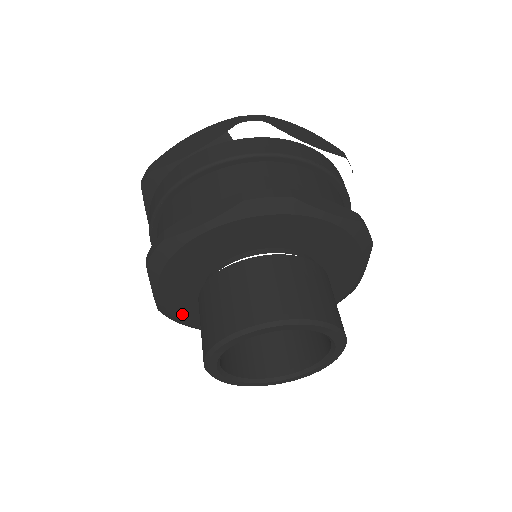
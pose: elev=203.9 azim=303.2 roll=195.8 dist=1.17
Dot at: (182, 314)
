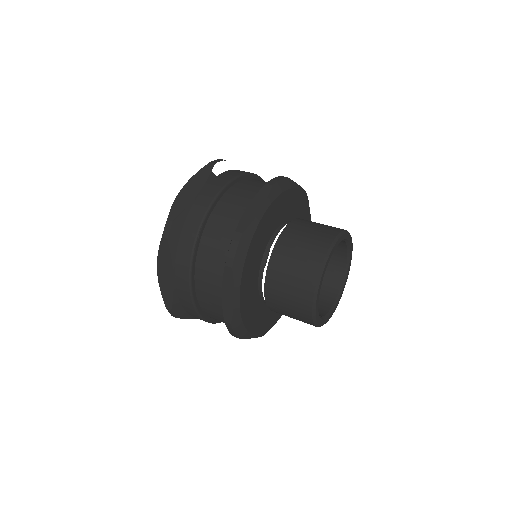
Dot at: (246, 317)
